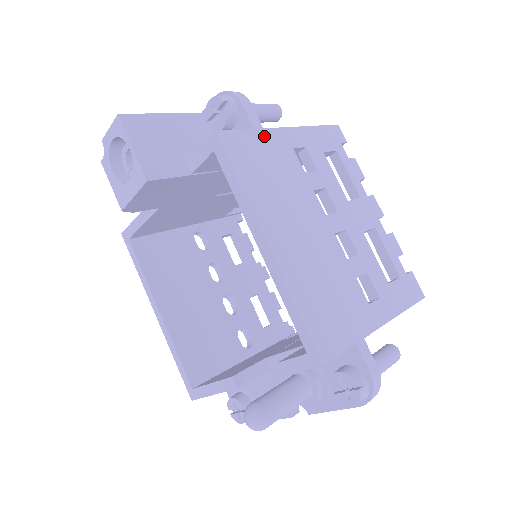
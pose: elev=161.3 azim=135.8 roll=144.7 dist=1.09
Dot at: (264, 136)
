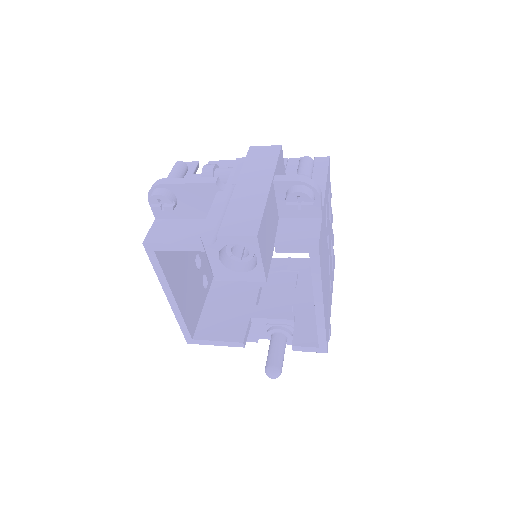
Dot at: (323, 219)
